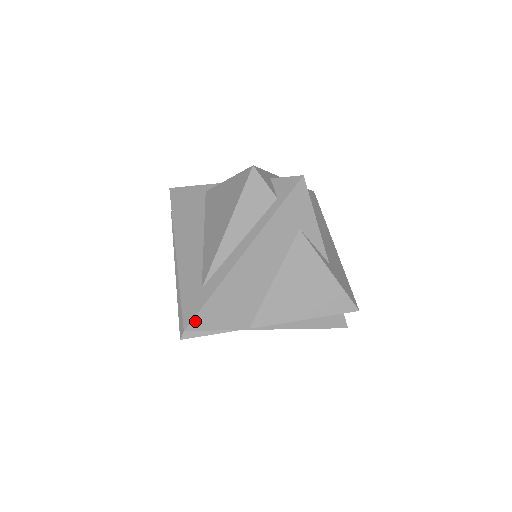
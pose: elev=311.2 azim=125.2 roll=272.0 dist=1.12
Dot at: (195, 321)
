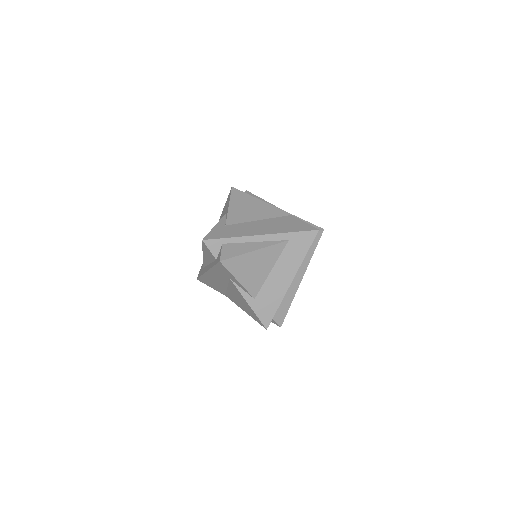
Dot at: (199, 279)
